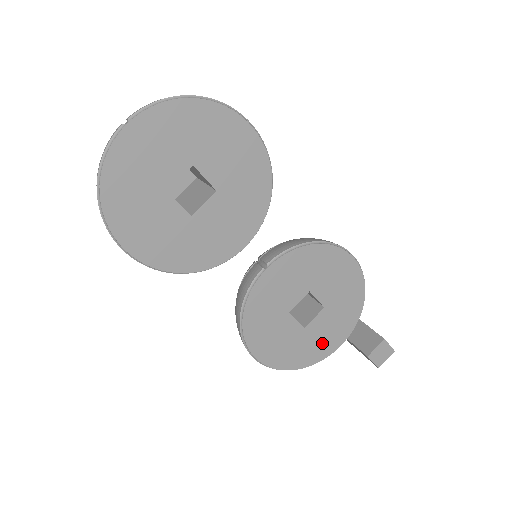
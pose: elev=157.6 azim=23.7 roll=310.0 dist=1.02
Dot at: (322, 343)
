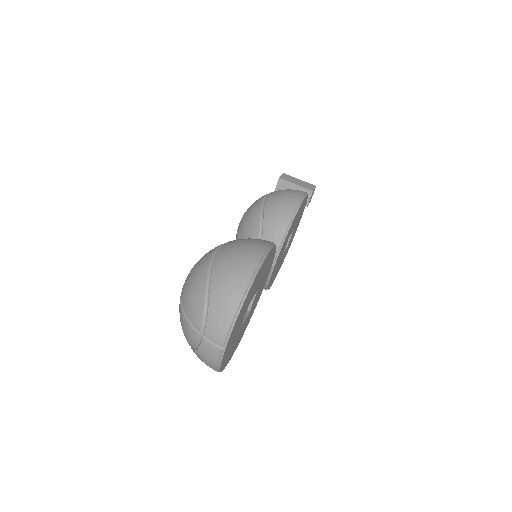
Dot at: occluded
